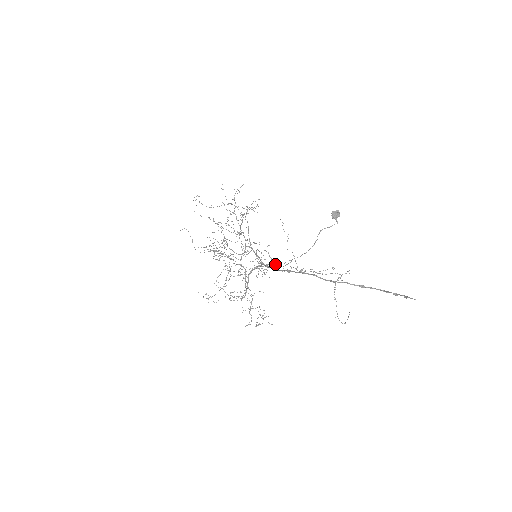
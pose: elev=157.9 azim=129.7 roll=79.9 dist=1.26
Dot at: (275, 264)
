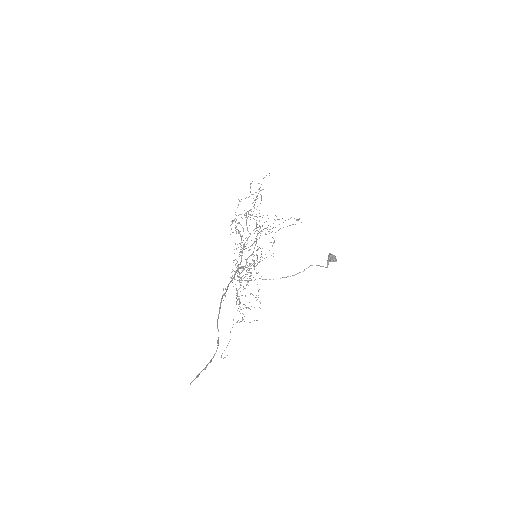
Dot at: (251, 273)
